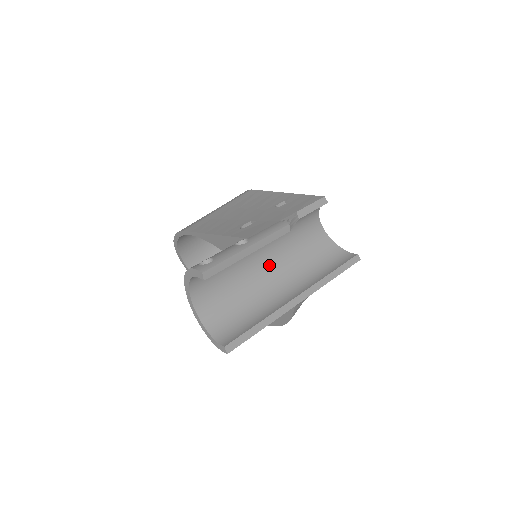
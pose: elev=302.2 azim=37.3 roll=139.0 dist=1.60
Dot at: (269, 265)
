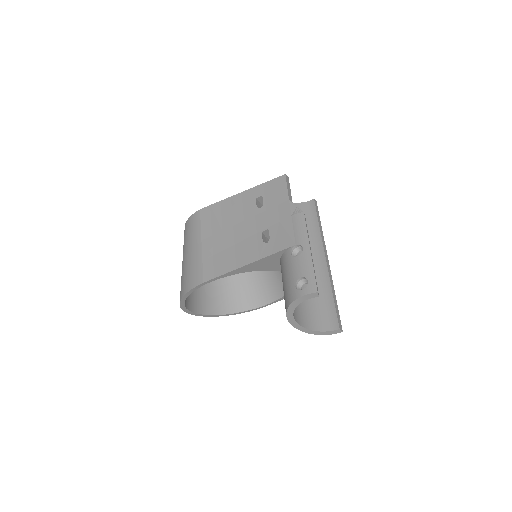
Dot at: occluded
